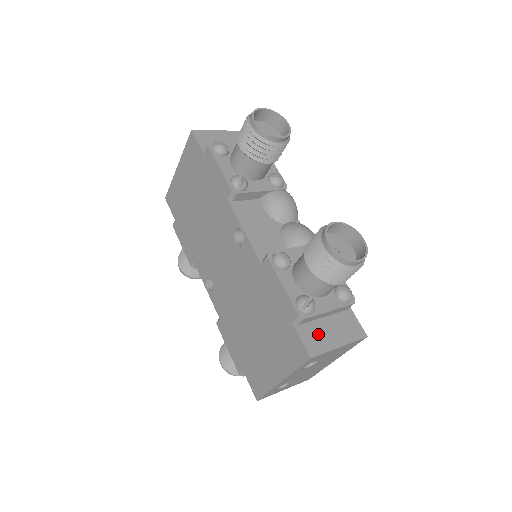
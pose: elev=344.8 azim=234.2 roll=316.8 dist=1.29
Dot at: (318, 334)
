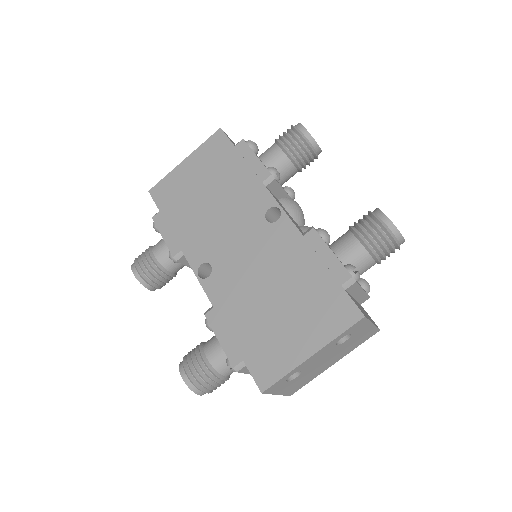
Dot at: (358, 305)
